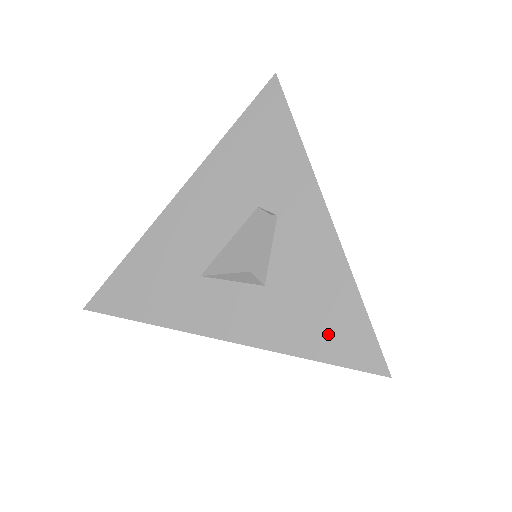
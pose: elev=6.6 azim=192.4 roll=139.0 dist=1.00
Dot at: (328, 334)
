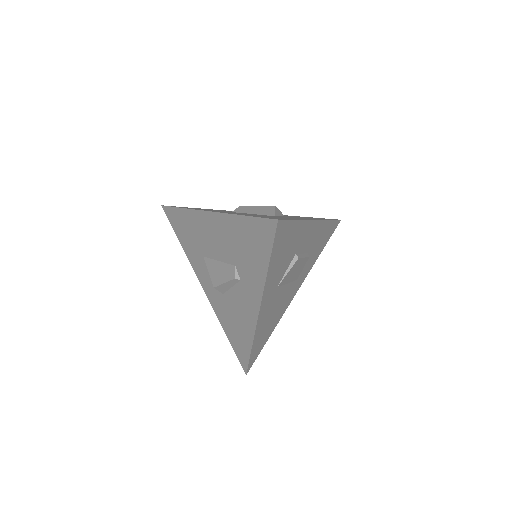
Dot at: (235, 338)
